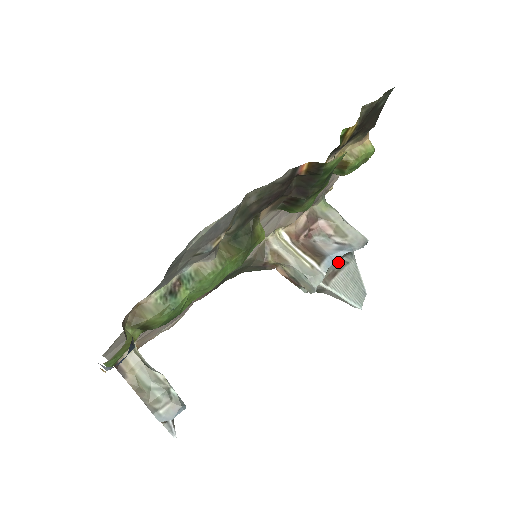
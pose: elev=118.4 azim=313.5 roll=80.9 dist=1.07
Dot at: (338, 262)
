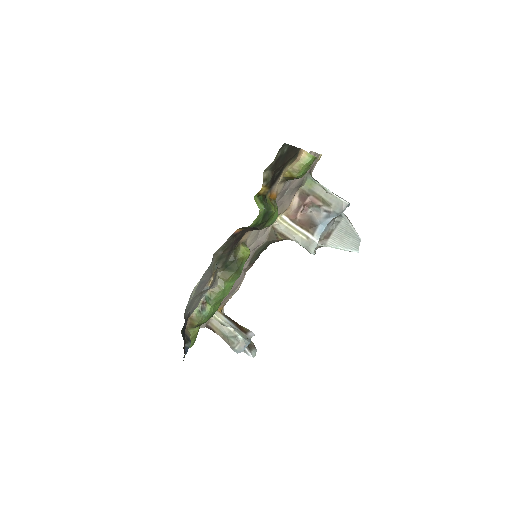
Dot at: (330, 225)
